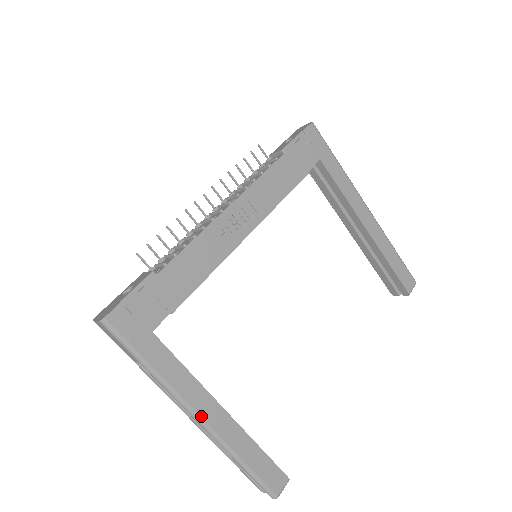
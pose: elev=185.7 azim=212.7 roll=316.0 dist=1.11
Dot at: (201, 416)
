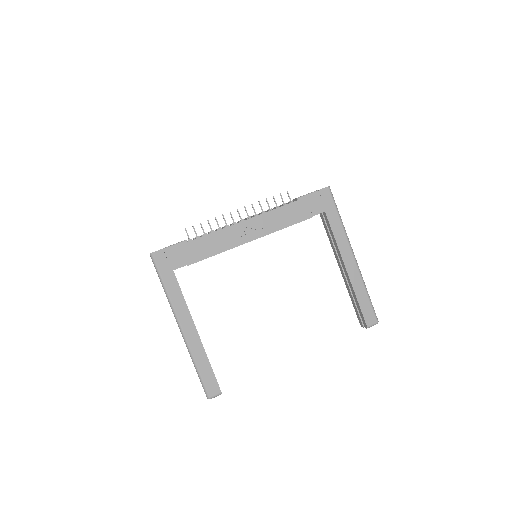
Dot at: (182, 327)
